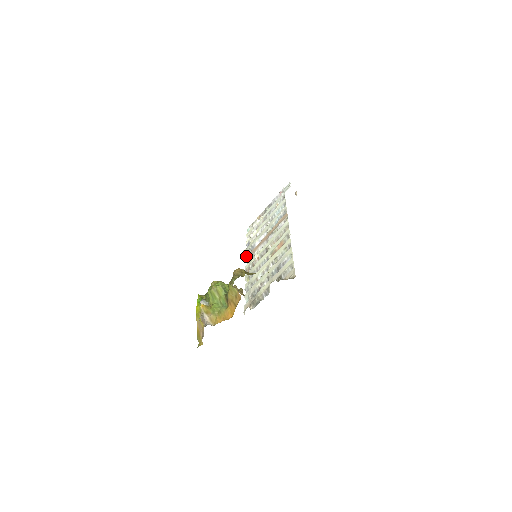
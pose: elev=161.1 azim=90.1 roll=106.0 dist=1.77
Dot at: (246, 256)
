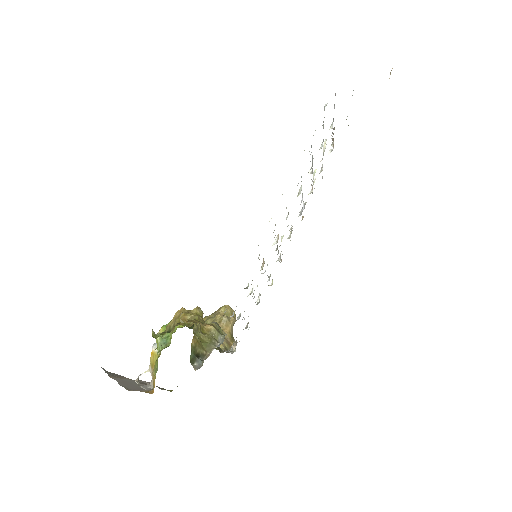
Dot at: occluded
